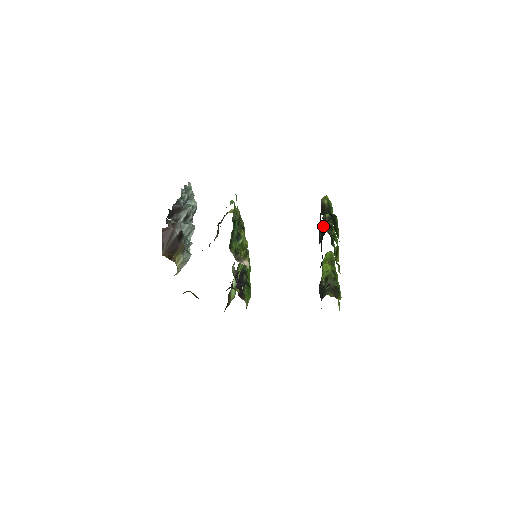
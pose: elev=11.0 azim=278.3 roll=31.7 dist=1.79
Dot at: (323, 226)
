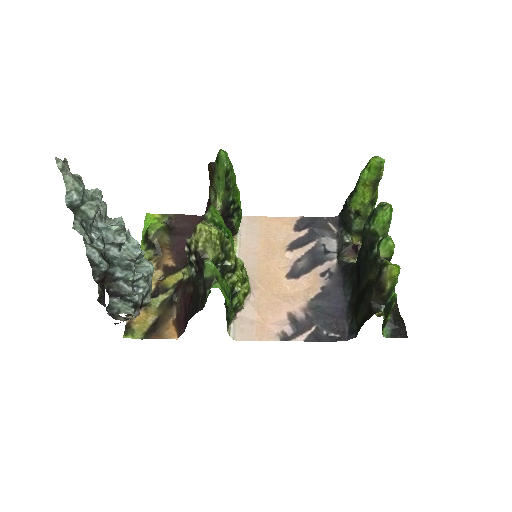
Dot at: (375, 228)
